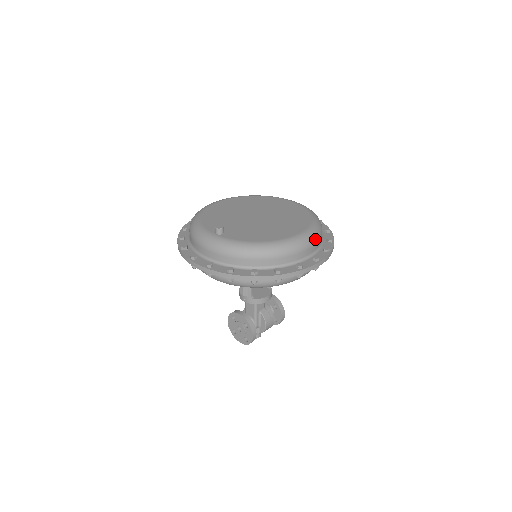
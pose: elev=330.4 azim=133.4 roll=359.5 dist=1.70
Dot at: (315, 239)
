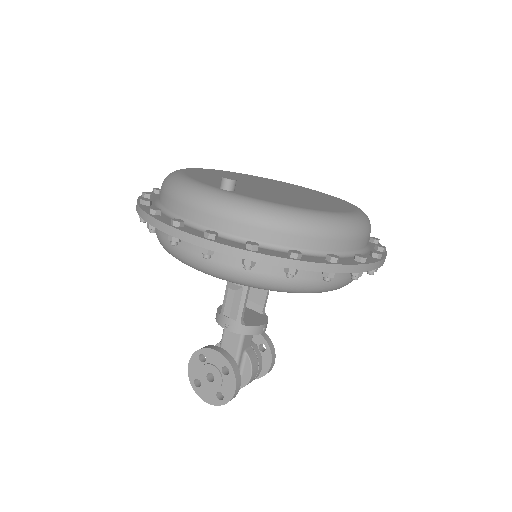
Dot at: (370, 227)
